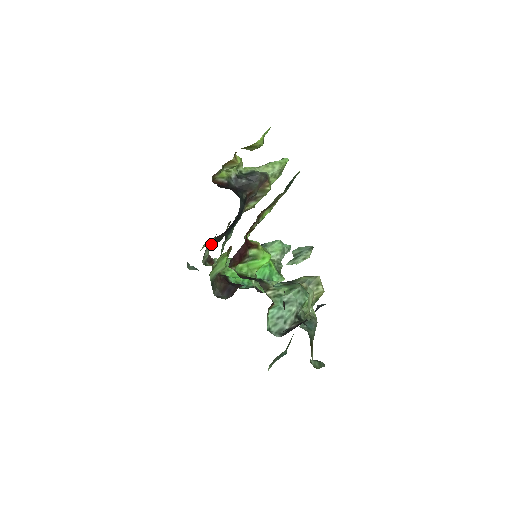
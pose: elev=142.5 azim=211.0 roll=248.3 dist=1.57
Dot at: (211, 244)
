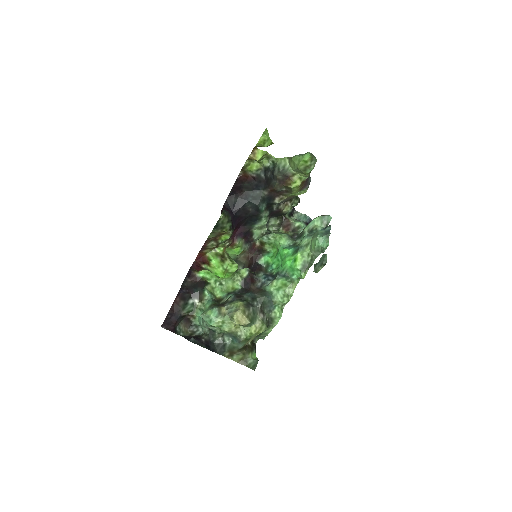
Dot at: (276, 216)
